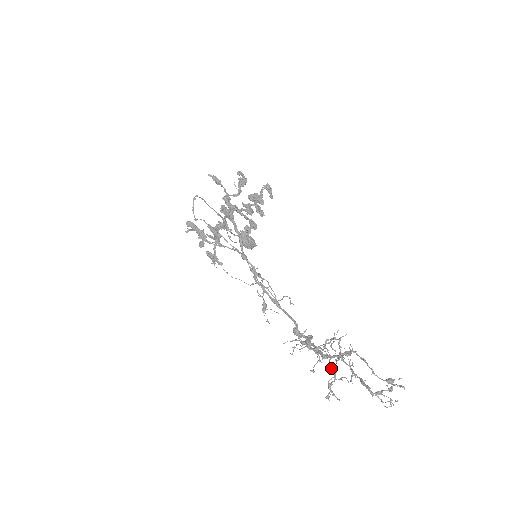
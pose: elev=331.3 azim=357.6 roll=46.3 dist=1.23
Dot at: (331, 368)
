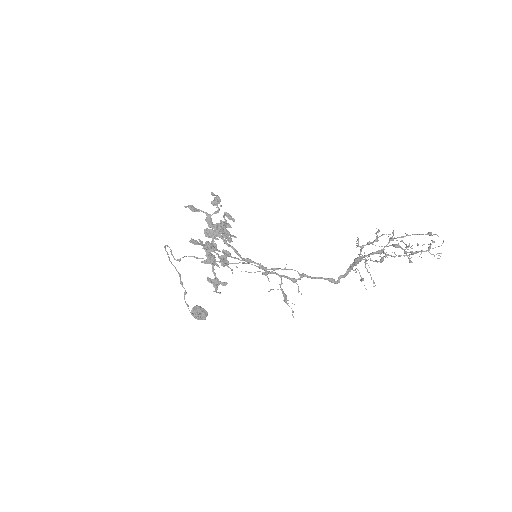
Dot at: (395, 244)
